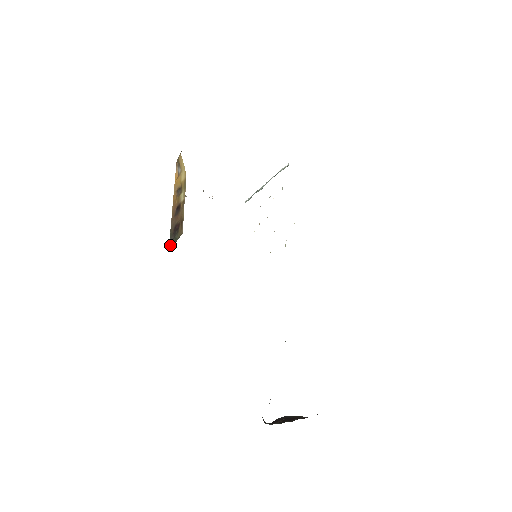
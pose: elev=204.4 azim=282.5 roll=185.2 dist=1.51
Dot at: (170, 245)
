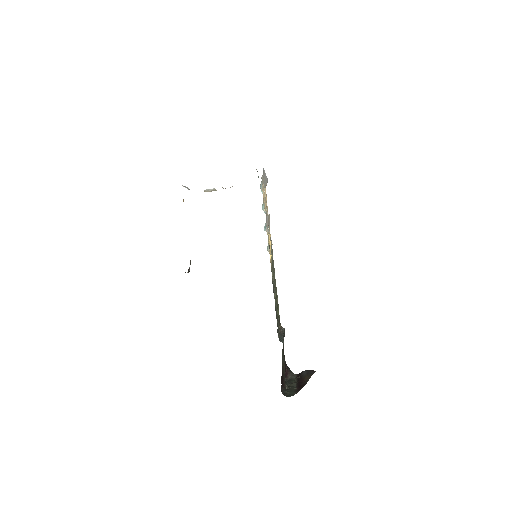
Dot at: (188, 270)
